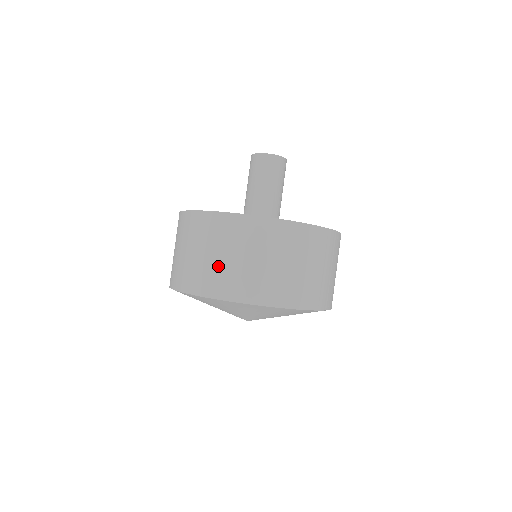
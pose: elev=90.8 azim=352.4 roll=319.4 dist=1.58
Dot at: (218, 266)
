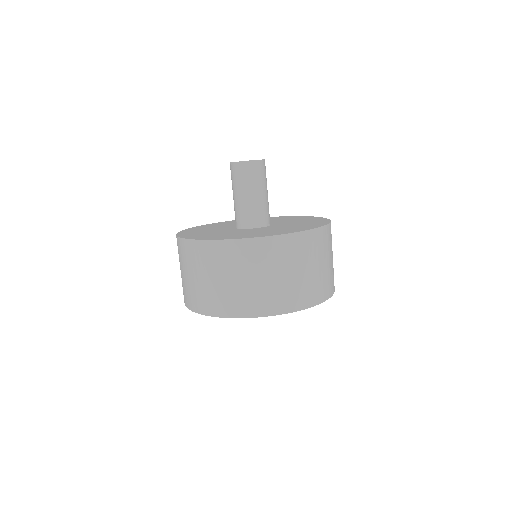
Dot at: (283, 285)
